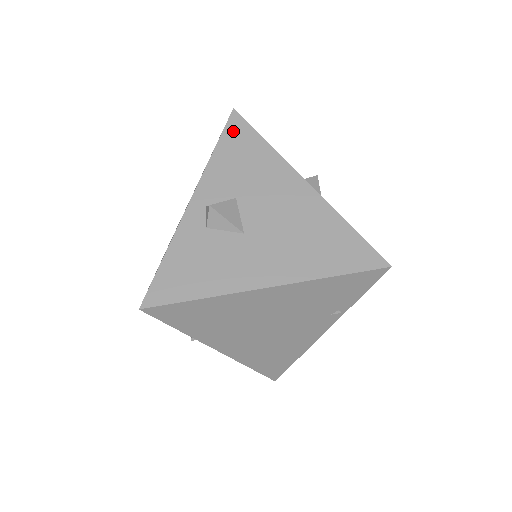
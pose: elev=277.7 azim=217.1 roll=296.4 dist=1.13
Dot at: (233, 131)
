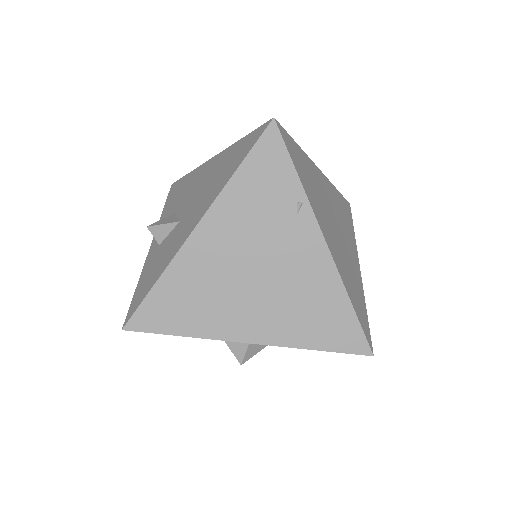
Dot at: (172, 192)
